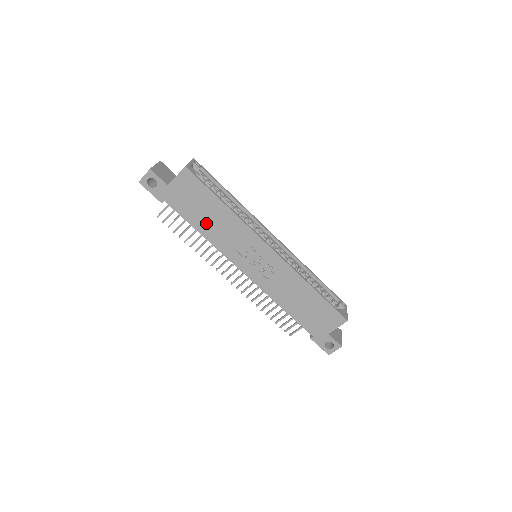
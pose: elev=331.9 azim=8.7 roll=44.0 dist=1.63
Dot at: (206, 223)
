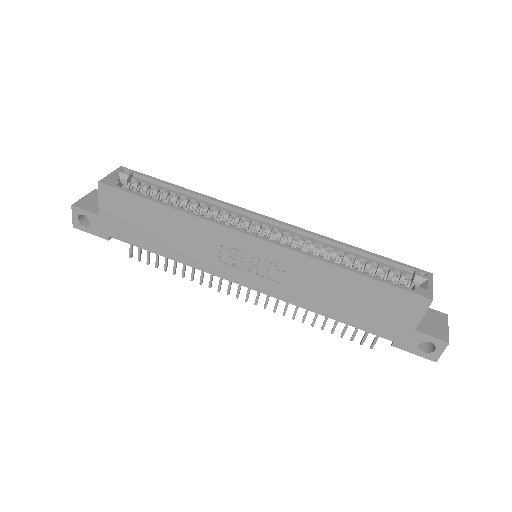
Dot at: (164, 241)
